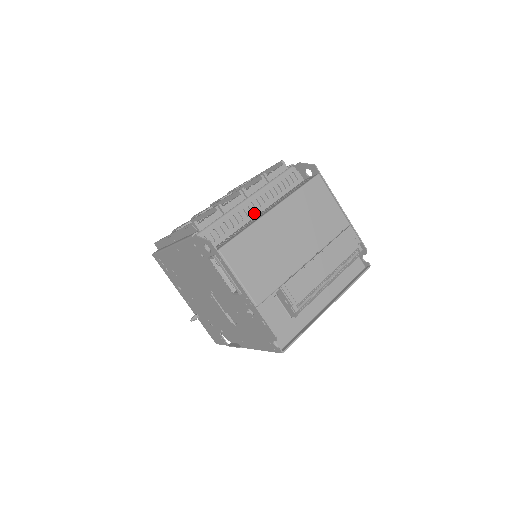
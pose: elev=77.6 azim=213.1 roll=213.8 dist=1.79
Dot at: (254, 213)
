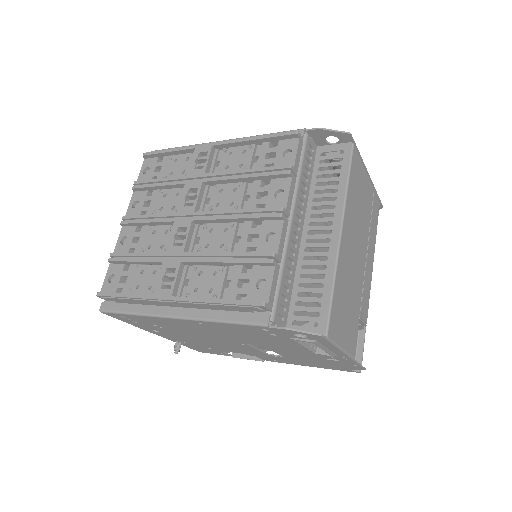
Dot at: (299, 235)
